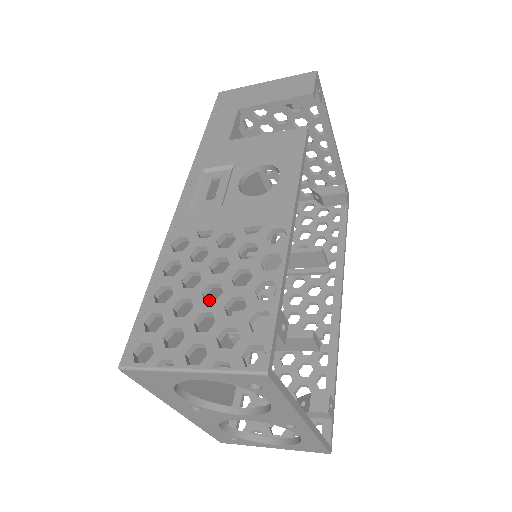
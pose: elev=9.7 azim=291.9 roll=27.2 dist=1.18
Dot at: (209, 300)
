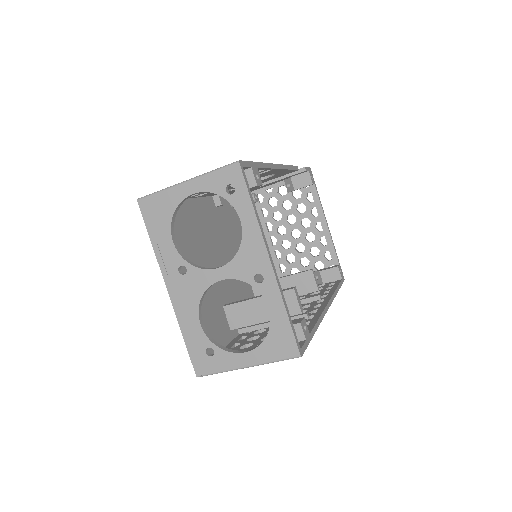
Dot at: (212, 260)
